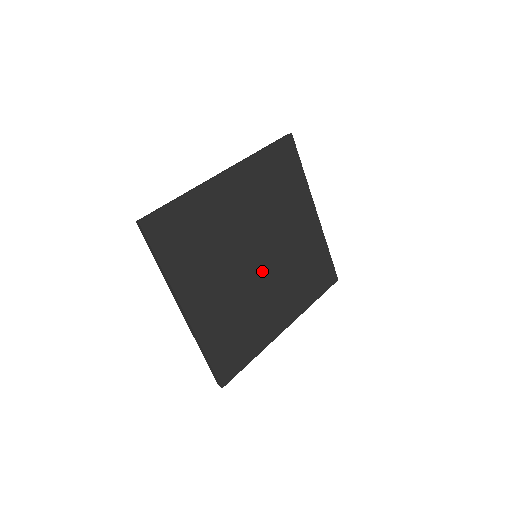
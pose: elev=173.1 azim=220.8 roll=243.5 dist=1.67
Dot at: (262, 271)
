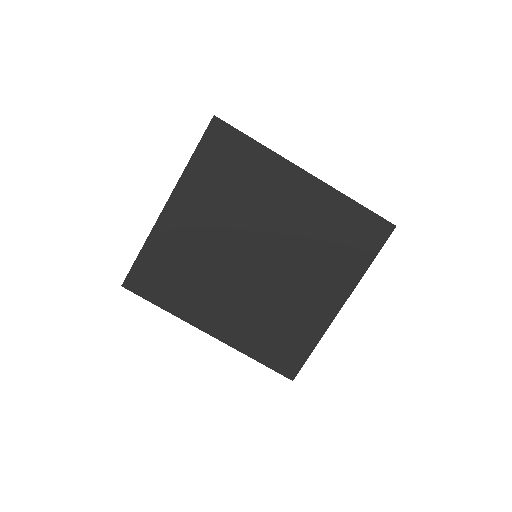
Dot at: (245, 270)
